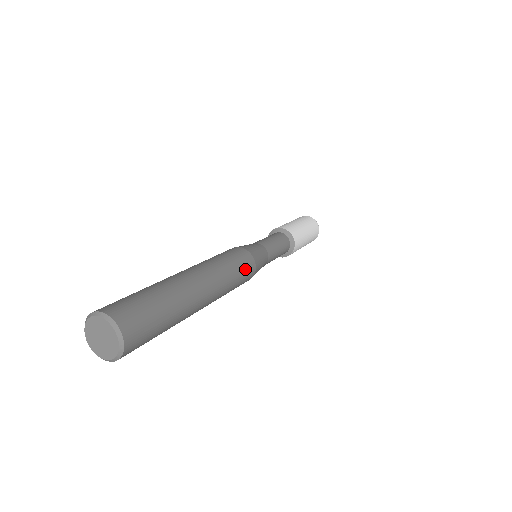
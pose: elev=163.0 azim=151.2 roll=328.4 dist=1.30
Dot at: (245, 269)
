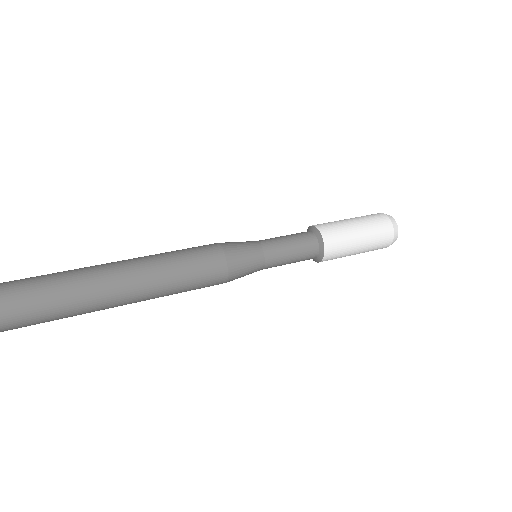
Dot at: (203, 262)
